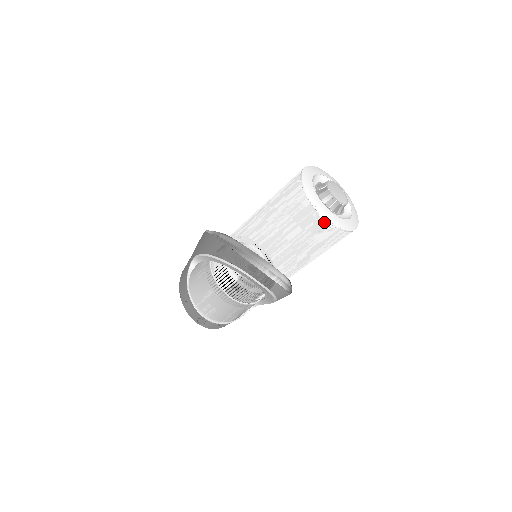
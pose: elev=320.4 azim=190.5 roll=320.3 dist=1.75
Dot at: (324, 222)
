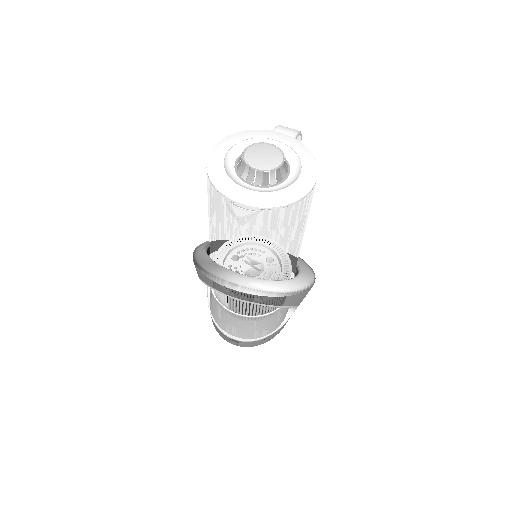
Dot at: (242, 207)
